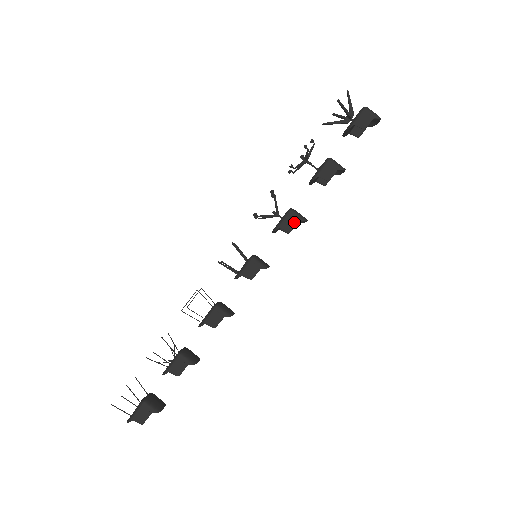
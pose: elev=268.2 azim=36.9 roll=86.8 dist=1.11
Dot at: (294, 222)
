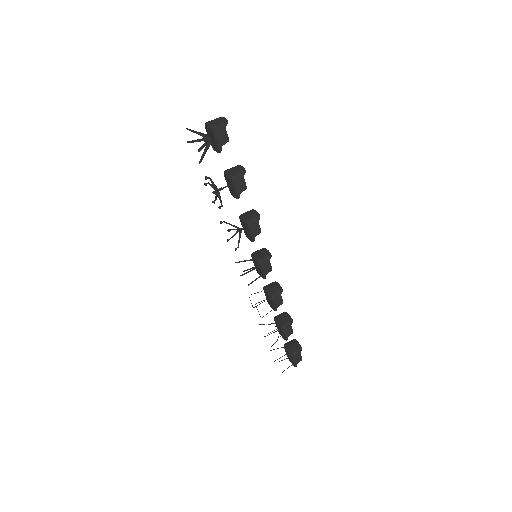
Dot at: (257, 226)
